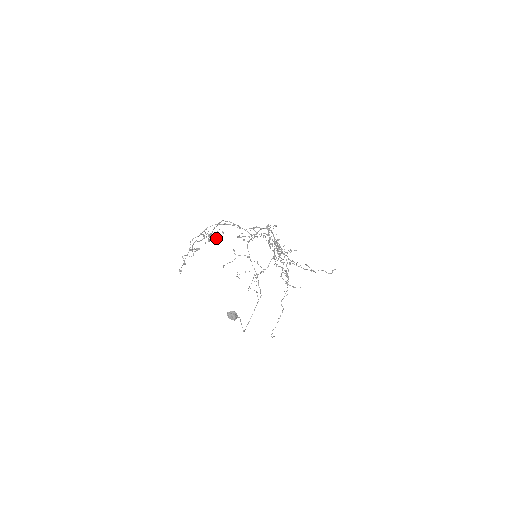
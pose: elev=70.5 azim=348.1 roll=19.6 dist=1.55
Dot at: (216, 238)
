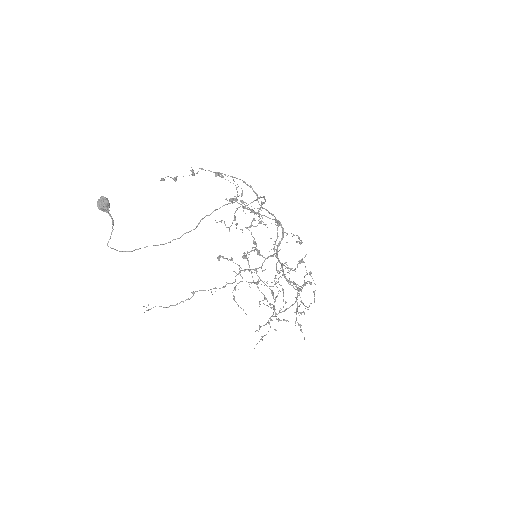
Dot at: occluded
